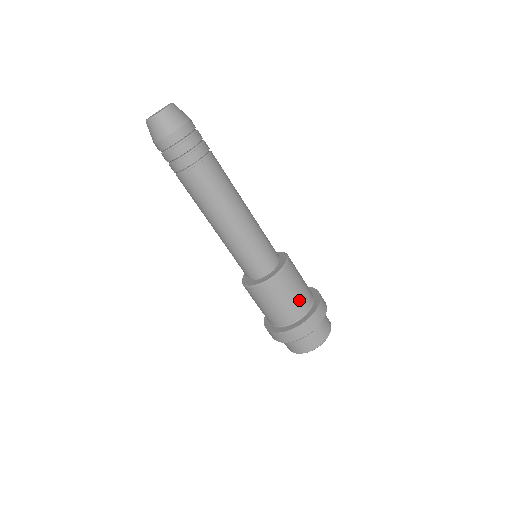
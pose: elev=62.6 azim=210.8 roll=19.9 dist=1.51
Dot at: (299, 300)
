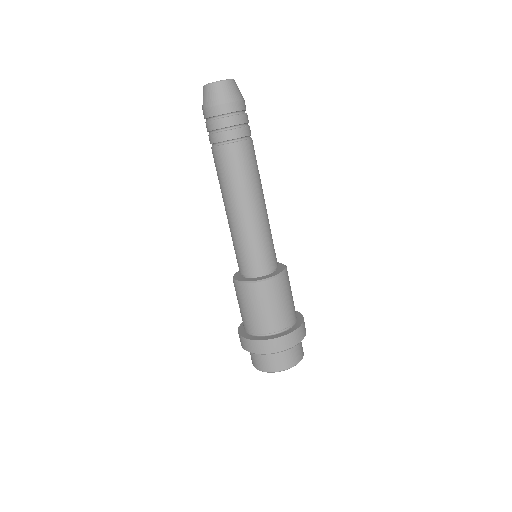
Dot at: (271, 317)
